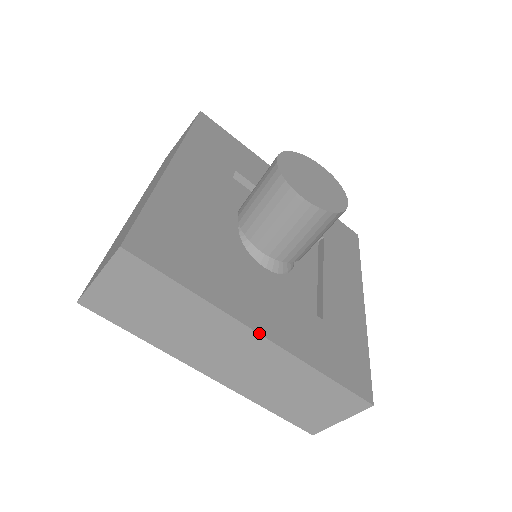
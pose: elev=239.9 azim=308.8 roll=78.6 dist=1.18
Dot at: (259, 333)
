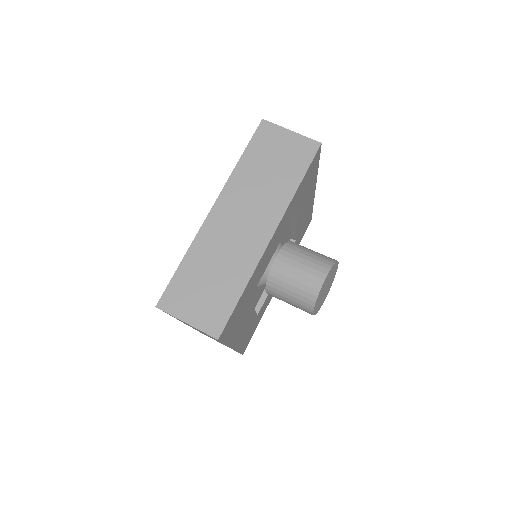
Dot at: (233, 348)
